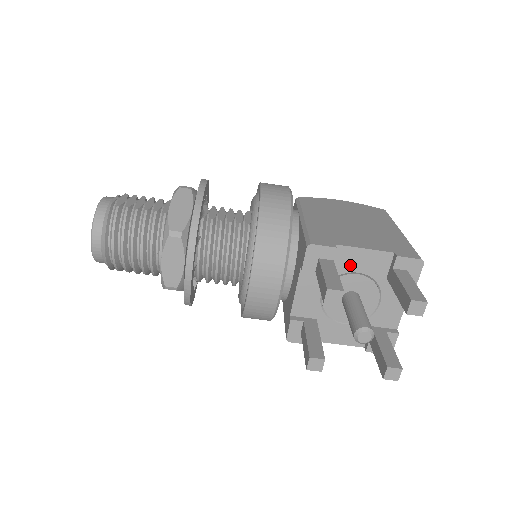
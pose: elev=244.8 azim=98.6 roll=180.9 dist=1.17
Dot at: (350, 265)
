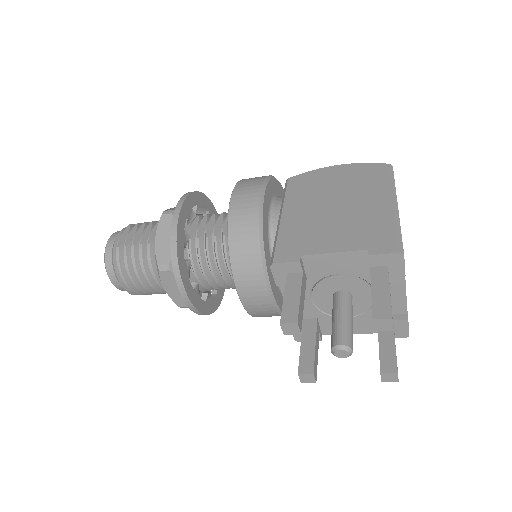
Dot at: (326, 270)
